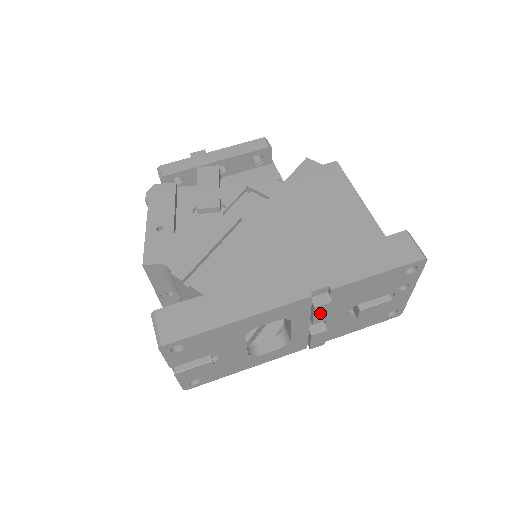
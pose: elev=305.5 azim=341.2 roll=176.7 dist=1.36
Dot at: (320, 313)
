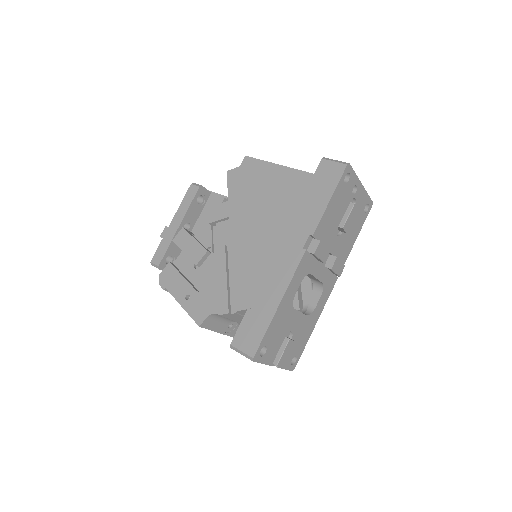
Dot at: (321, 254)
